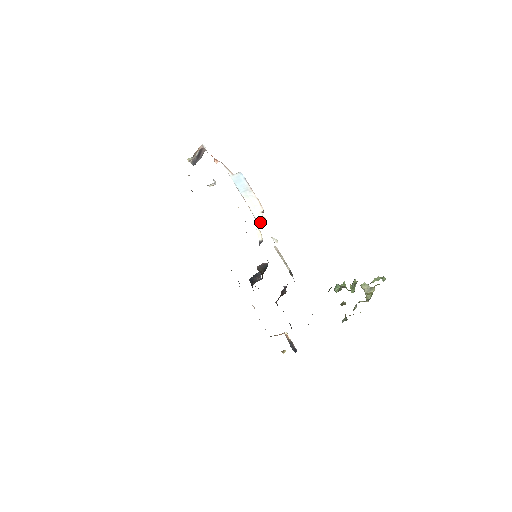
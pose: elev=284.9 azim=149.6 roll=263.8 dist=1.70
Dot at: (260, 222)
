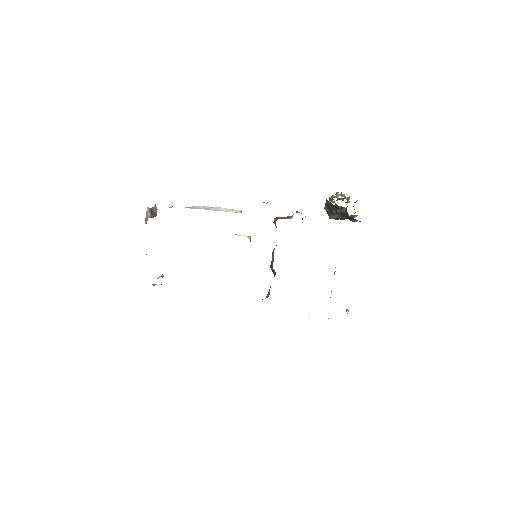
Dot at: (241, 212)
